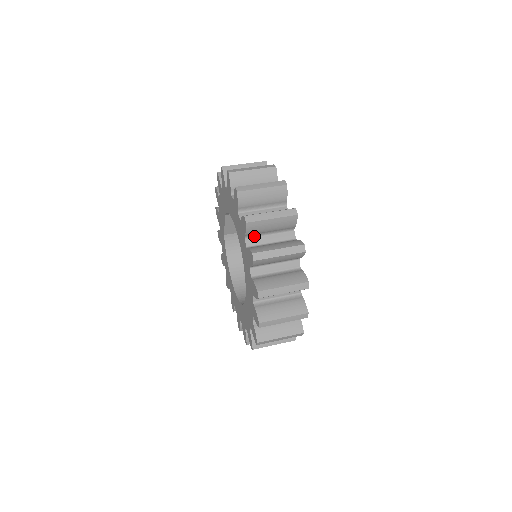
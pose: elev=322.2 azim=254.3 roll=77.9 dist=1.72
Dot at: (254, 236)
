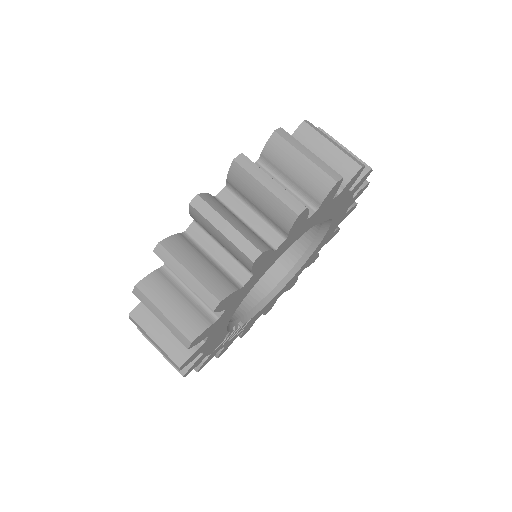
Dot at: occluded
